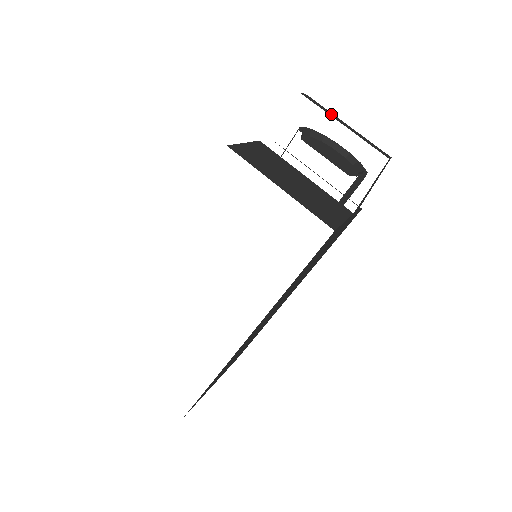
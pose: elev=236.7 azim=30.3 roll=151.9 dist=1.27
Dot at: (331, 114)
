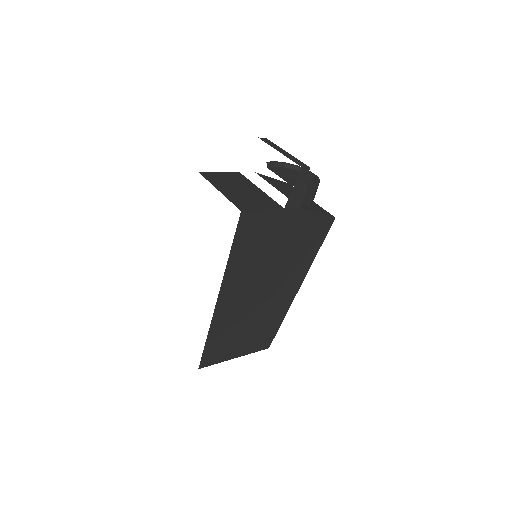
Dot at: (276, 147)
